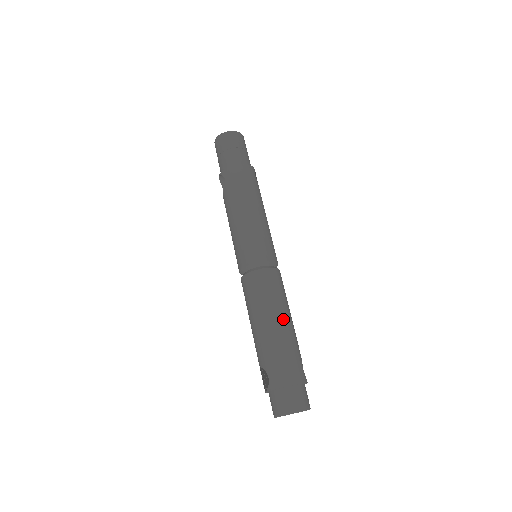
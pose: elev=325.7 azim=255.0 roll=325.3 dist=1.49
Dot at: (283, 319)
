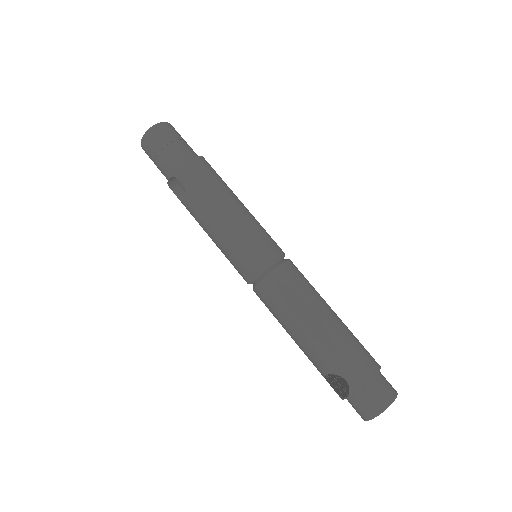
Dot at: (328, 311)
